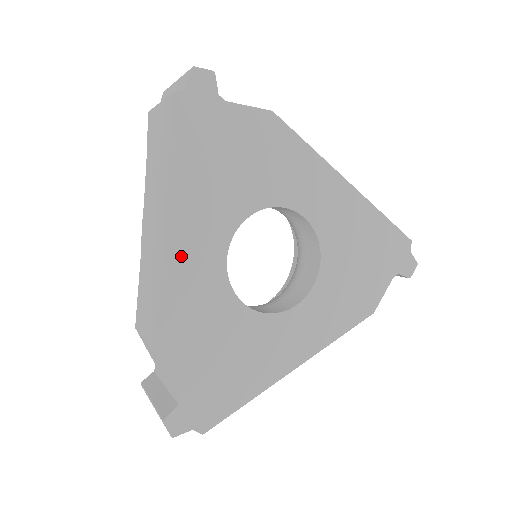
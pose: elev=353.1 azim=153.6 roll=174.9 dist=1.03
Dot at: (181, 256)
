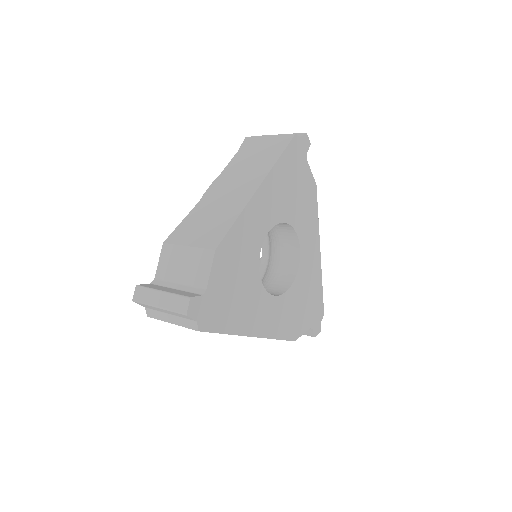
Dot at: (255, 209)
